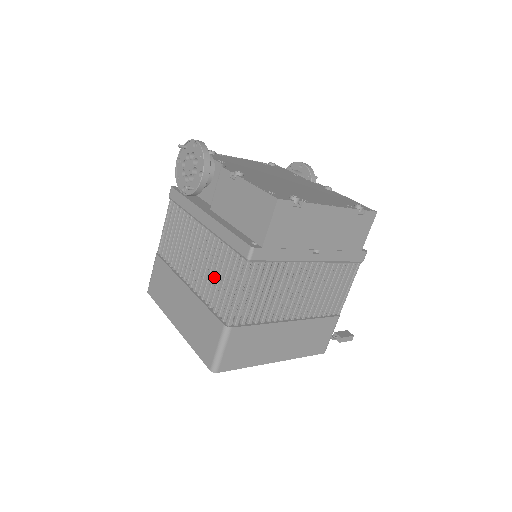
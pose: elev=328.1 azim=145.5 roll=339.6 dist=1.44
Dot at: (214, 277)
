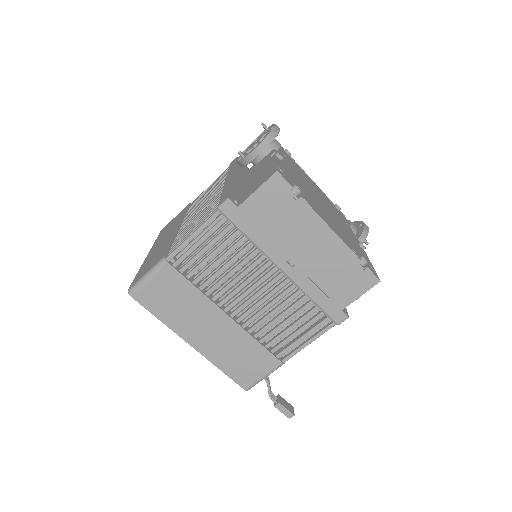
Dot at: occluded
